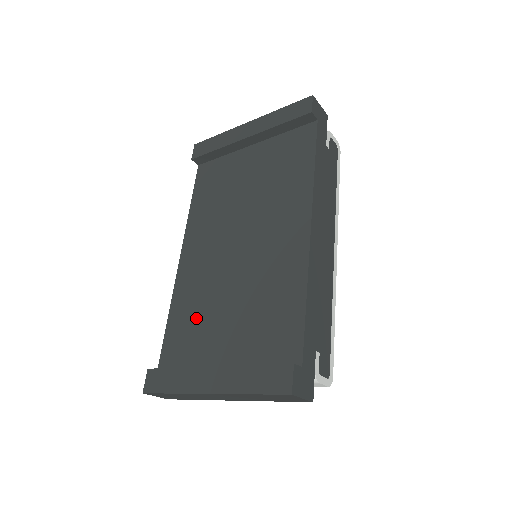
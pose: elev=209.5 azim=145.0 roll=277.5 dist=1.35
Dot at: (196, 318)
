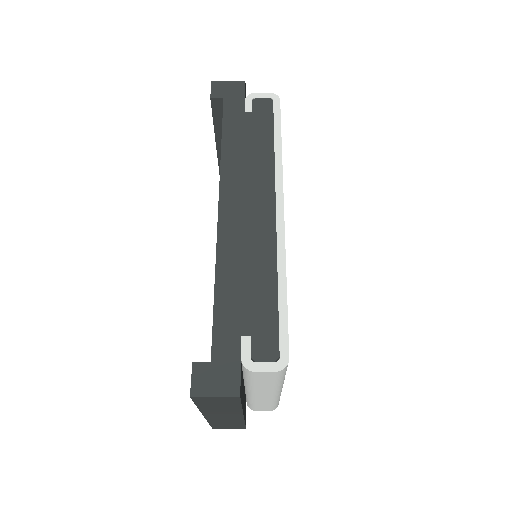
Dot at: occluded
